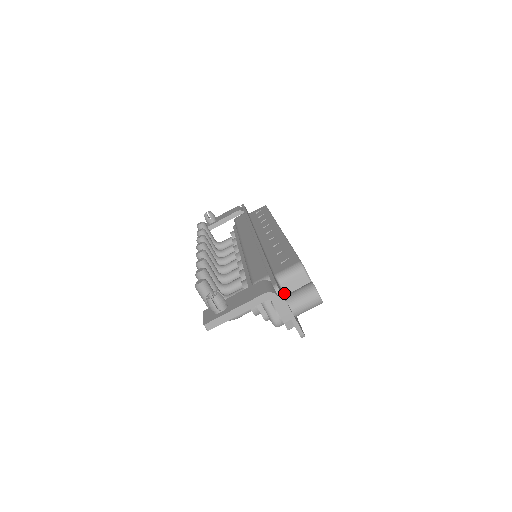
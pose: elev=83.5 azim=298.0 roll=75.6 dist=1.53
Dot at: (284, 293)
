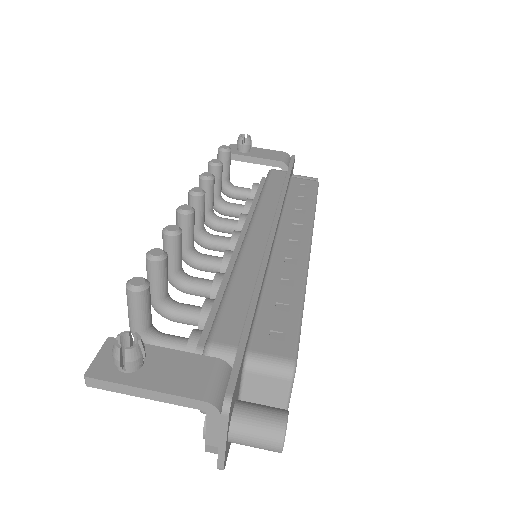
Dot at: (241, 385)
